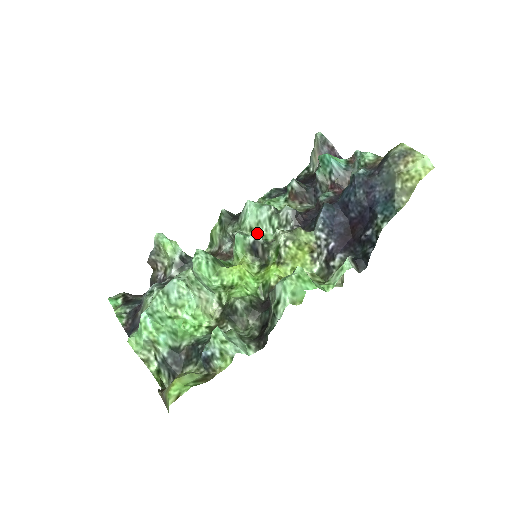
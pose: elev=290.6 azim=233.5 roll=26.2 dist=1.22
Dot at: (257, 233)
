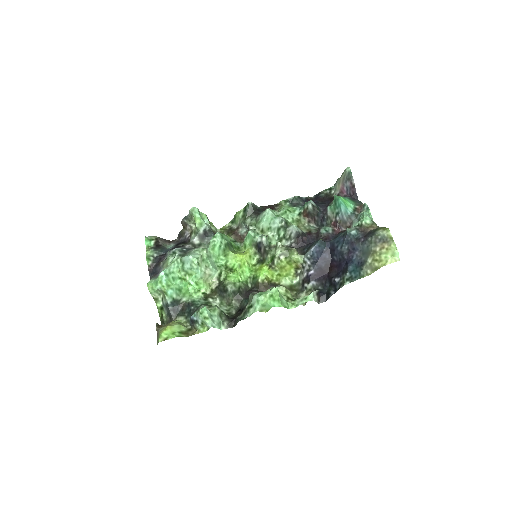
Dot at: (264, 238)
